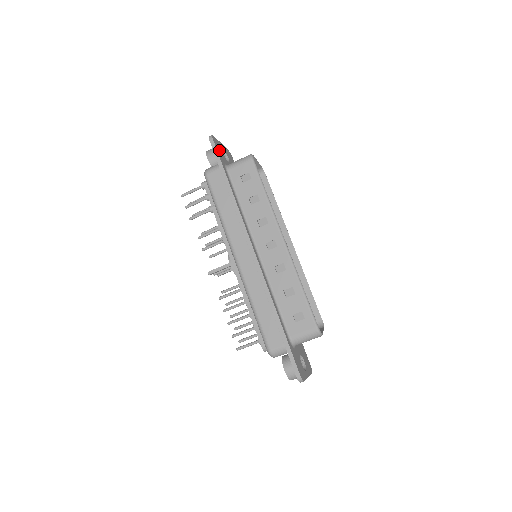
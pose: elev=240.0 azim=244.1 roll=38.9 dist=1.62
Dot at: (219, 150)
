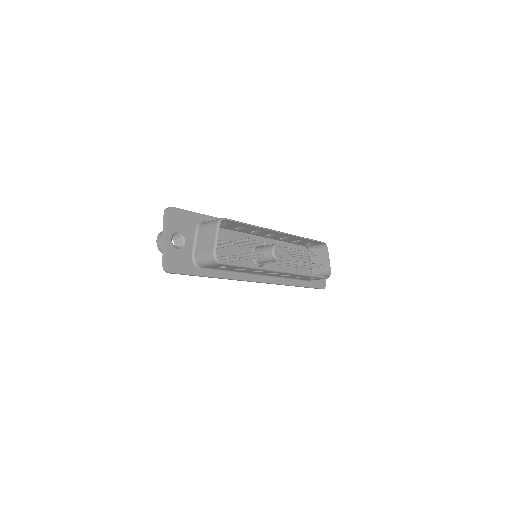
Dot at: (179, 263)
